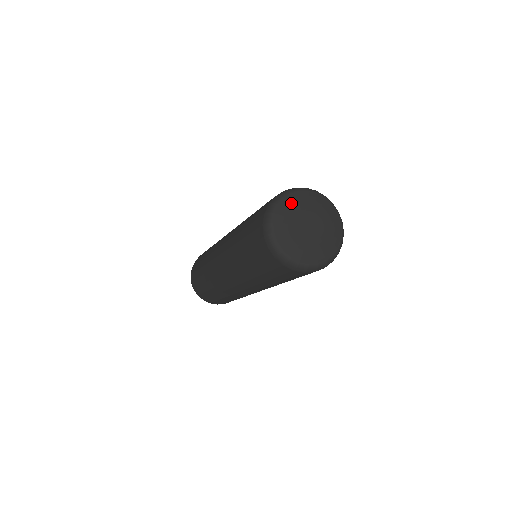
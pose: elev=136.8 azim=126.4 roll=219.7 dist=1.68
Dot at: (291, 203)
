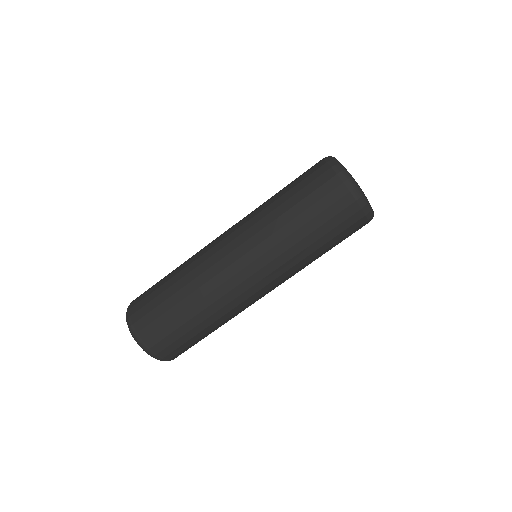
Dot at: occluded
